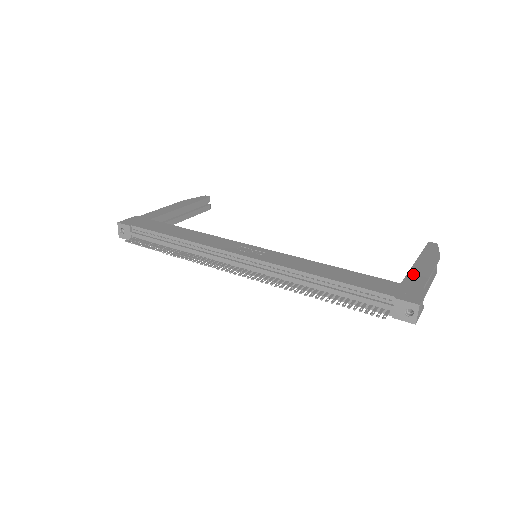
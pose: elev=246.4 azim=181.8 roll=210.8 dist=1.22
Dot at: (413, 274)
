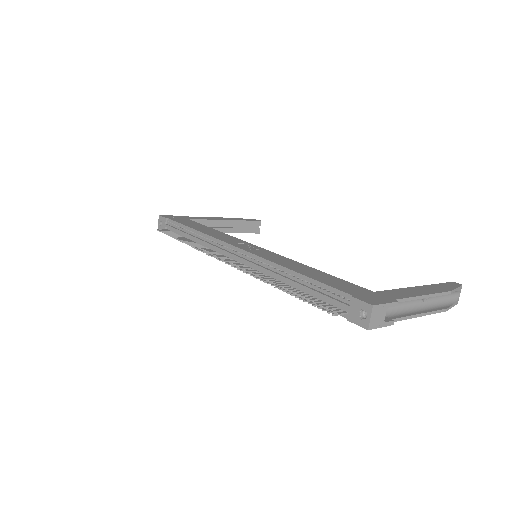
Dot at: (398, 291)
